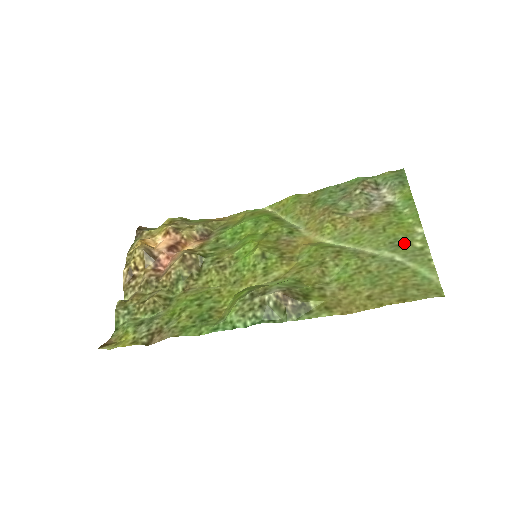
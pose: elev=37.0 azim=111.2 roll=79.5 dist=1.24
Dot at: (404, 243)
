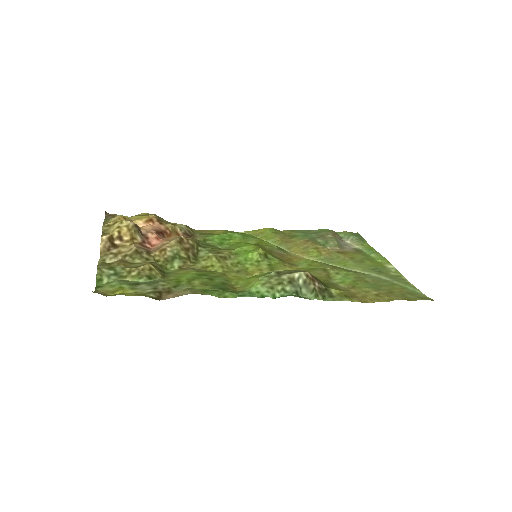
Dot at: (384, 271)
